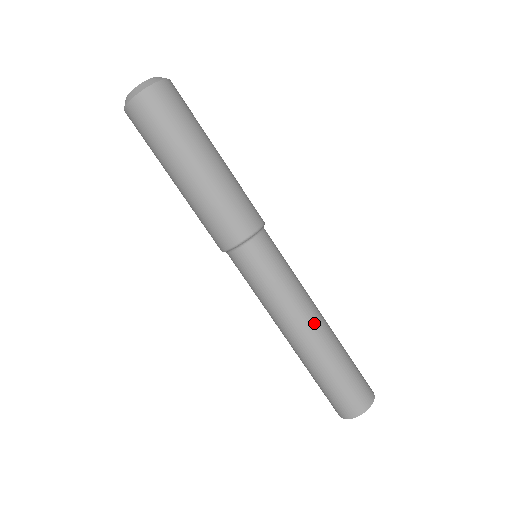
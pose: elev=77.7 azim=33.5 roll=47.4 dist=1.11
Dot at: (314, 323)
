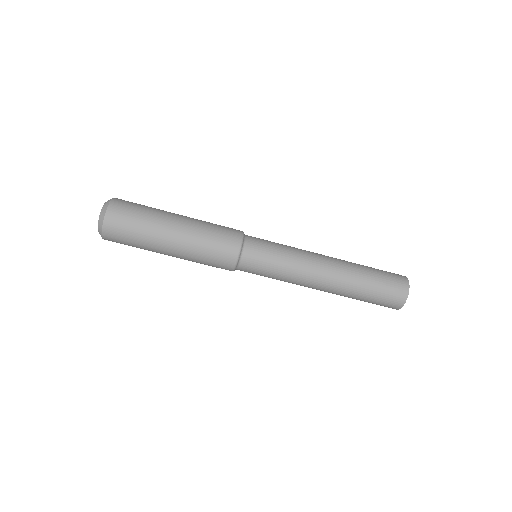
Dot at: (322, 284)
